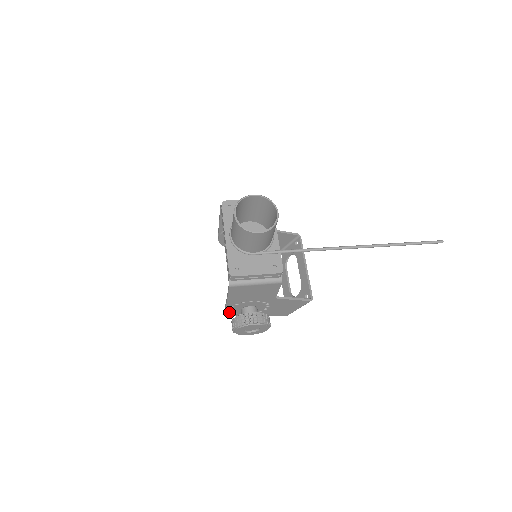
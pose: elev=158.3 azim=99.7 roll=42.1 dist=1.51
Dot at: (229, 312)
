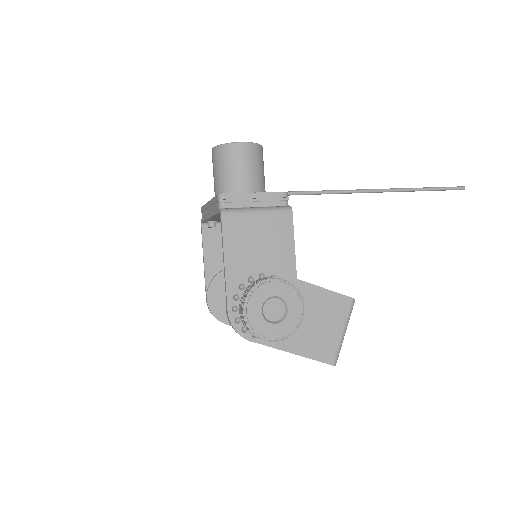
Dot at: (235, 322)
